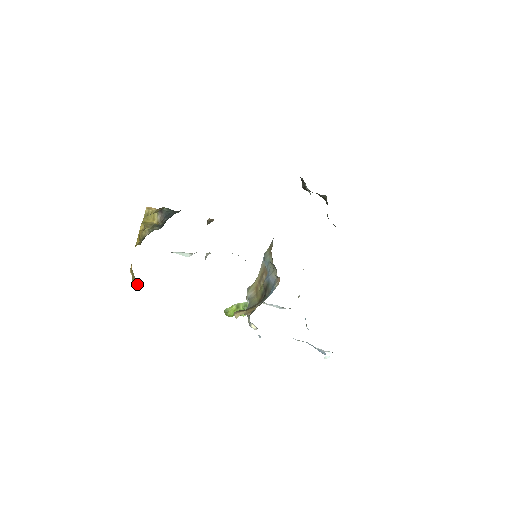
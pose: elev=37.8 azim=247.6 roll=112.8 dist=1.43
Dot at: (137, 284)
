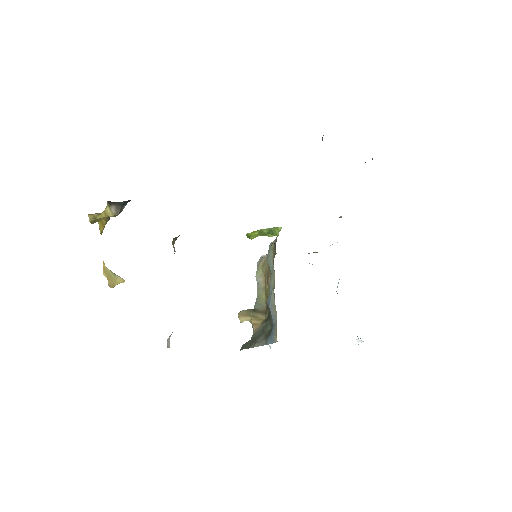
Dot at: (118, 281)
